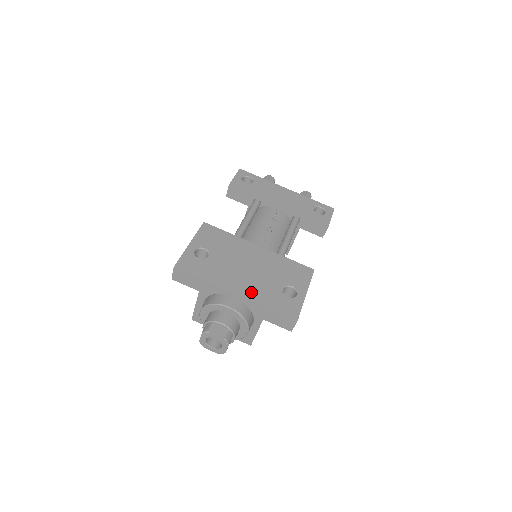
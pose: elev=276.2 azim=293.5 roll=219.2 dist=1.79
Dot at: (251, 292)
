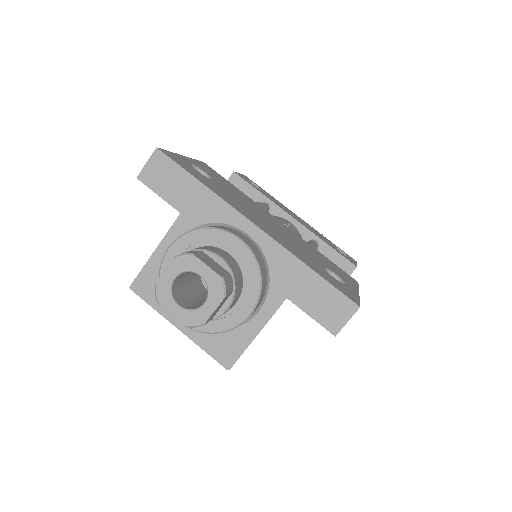
Dot at: (279, 239)
